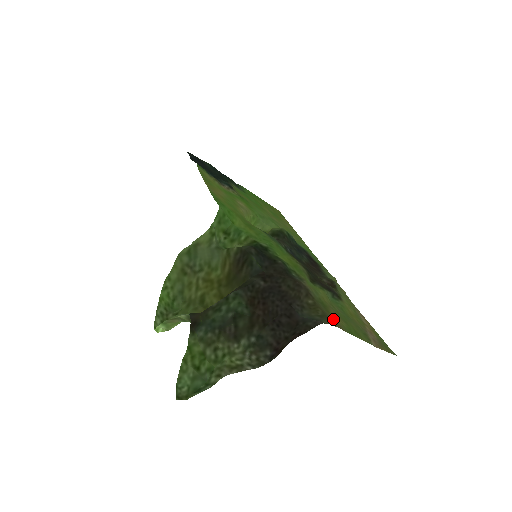
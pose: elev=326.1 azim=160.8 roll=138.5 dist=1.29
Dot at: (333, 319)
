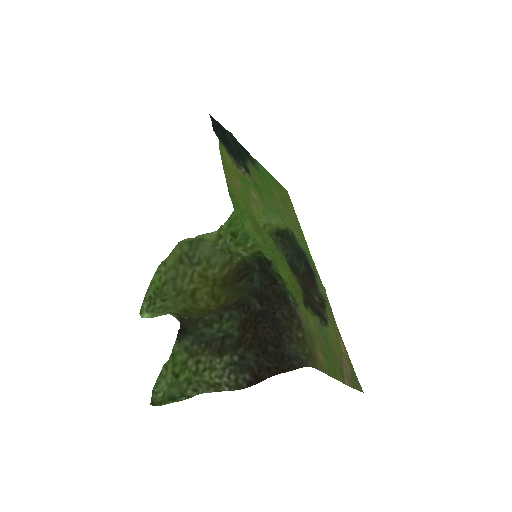
Dot at: (317, 358)
